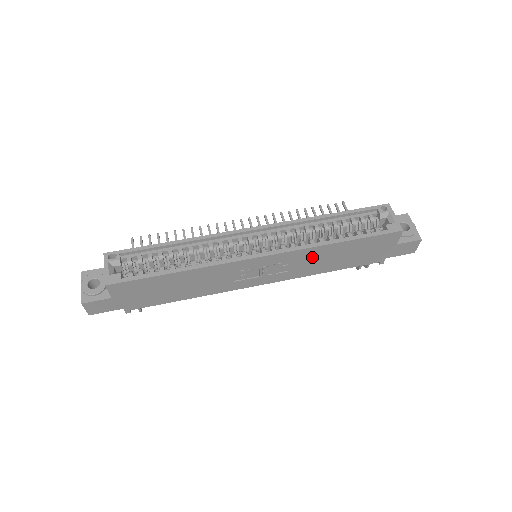
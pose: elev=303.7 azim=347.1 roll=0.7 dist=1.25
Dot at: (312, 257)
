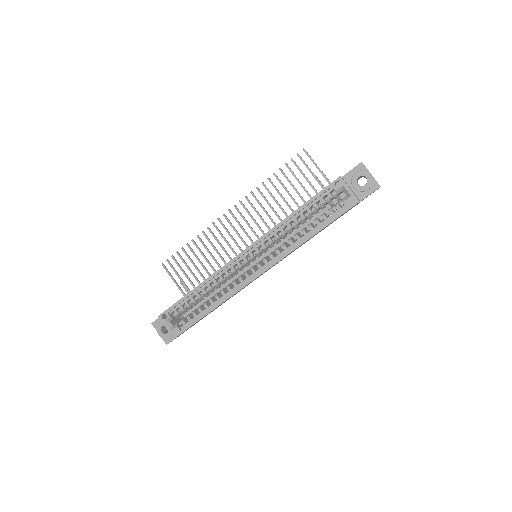
Dot at: occluded
